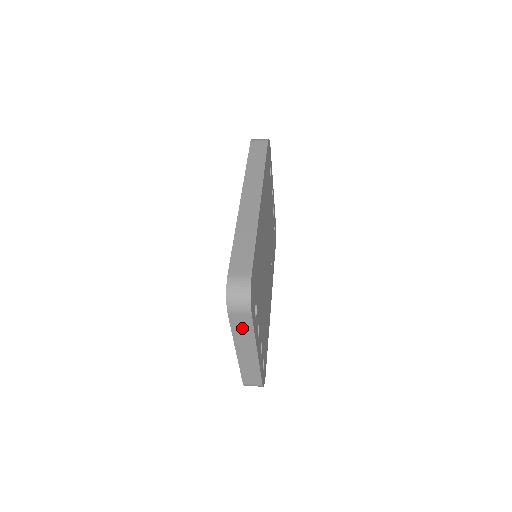
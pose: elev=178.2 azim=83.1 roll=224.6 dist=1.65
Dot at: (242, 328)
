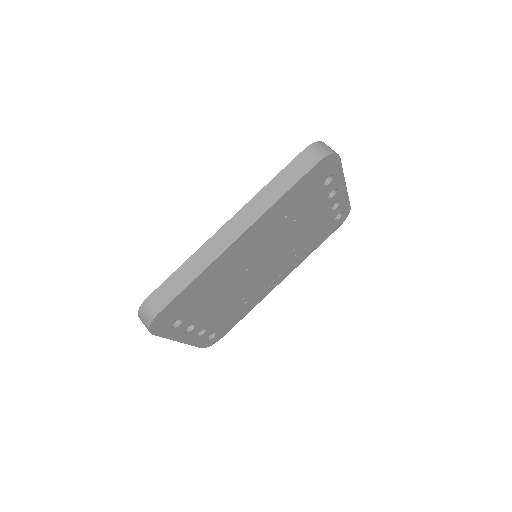
Dot at: occluded
